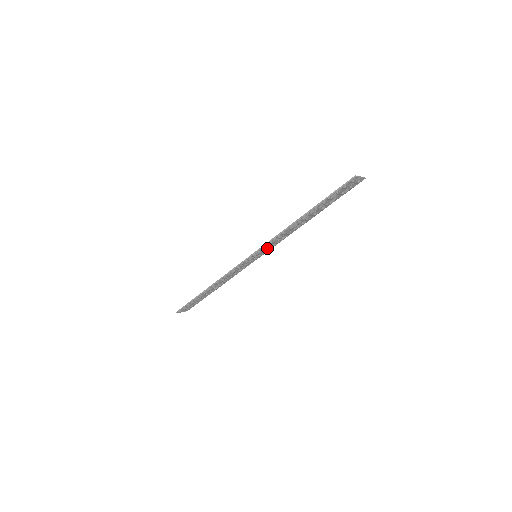
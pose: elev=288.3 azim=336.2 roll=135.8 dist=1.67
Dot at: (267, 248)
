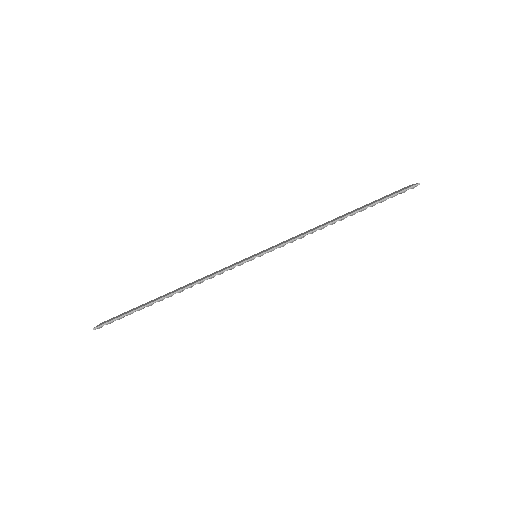
Dot at: occluded
